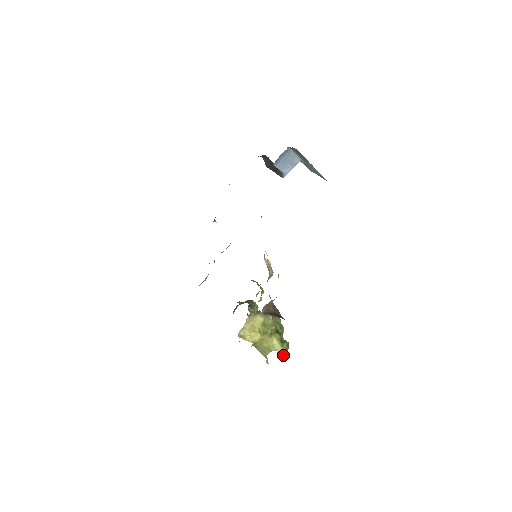
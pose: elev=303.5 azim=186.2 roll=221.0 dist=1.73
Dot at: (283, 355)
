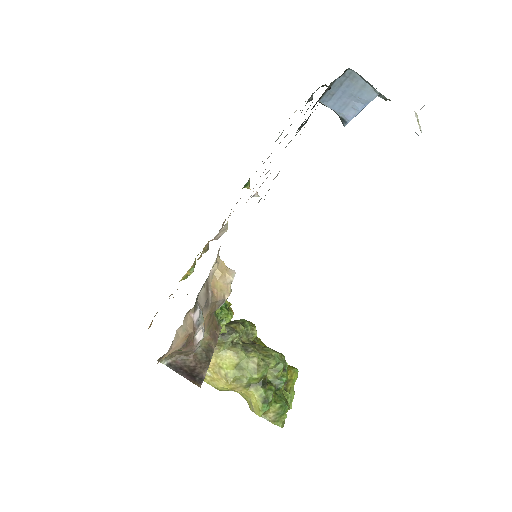
Dot at: (271, 420)
